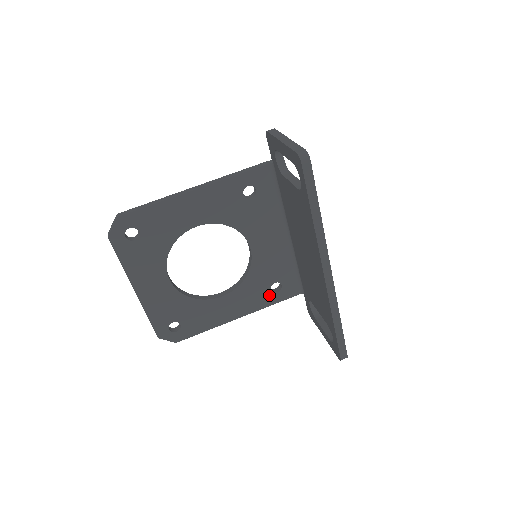
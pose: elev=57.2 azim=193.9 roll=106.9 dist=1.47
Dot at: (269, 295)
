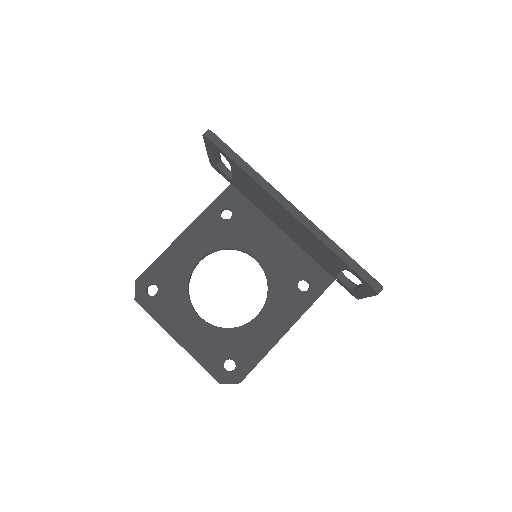
Dot at: (302, 296)
